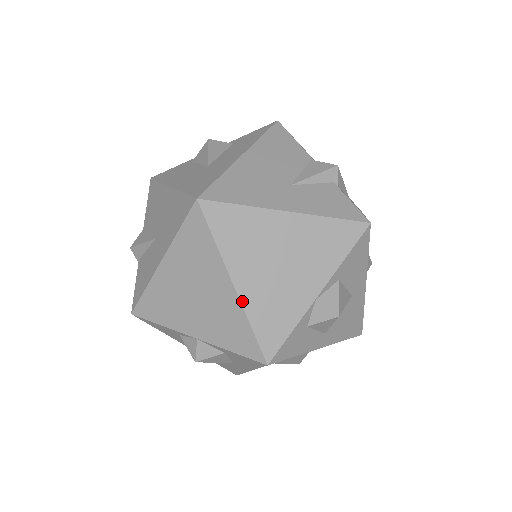
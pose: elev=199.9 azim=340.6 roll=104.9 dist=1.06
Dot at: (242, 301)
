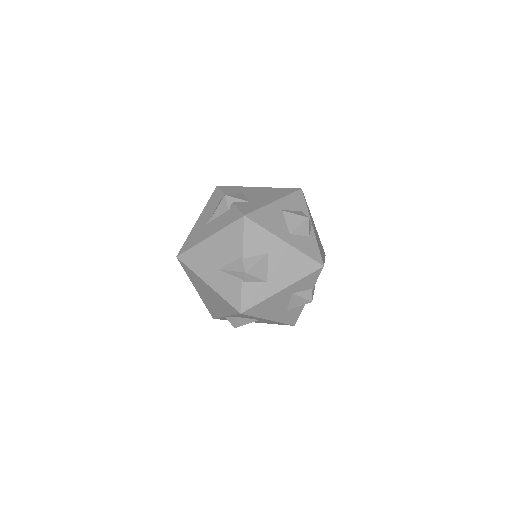
Dot at: (200, 296)
